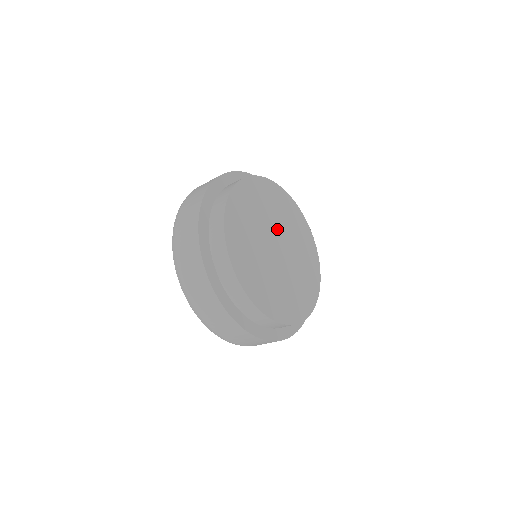
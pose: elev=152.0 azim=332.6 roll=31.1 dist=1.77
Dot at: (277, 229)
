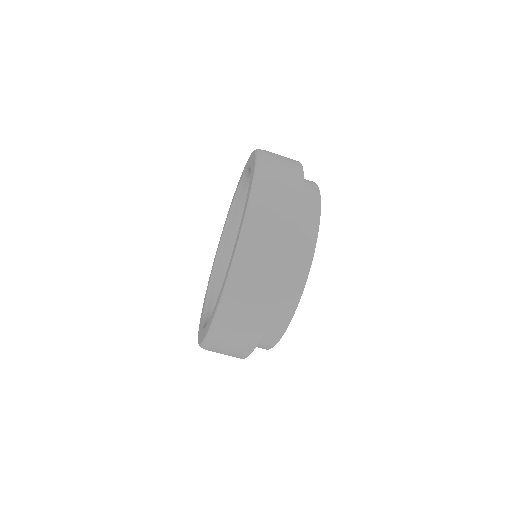
Dot at: occluded
